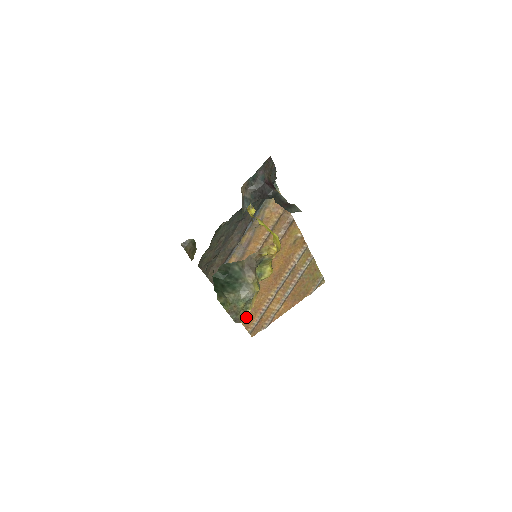
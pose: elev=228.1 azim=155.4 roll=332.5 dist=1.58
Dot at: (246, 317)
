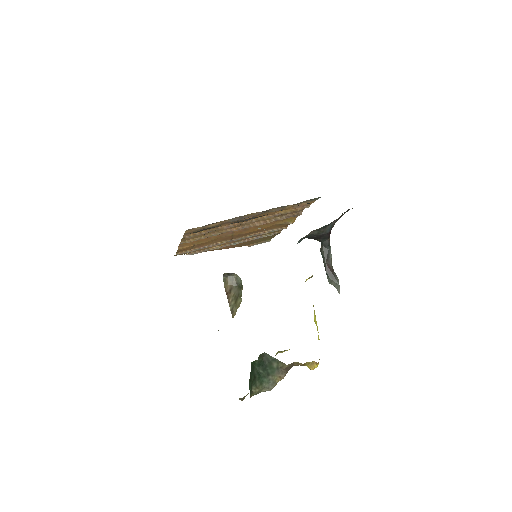
Dot at: (186, 248)
